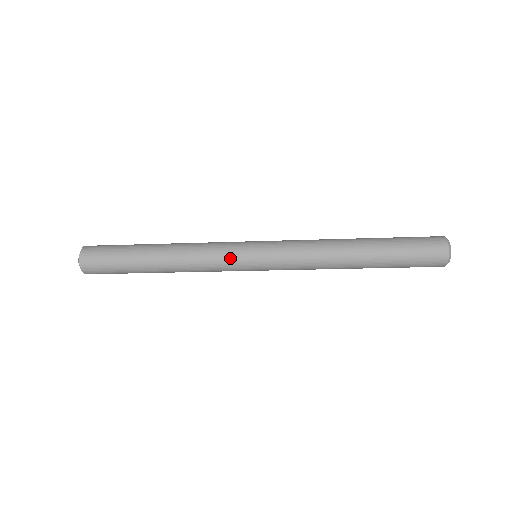
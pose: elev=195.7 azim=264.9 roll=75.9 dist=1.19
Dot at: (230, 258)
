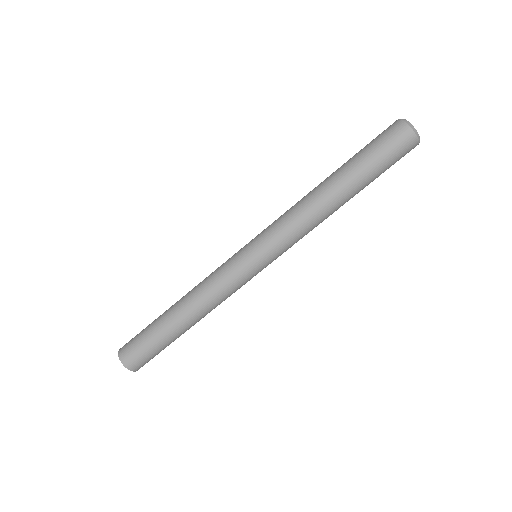
Dot at: occluded
